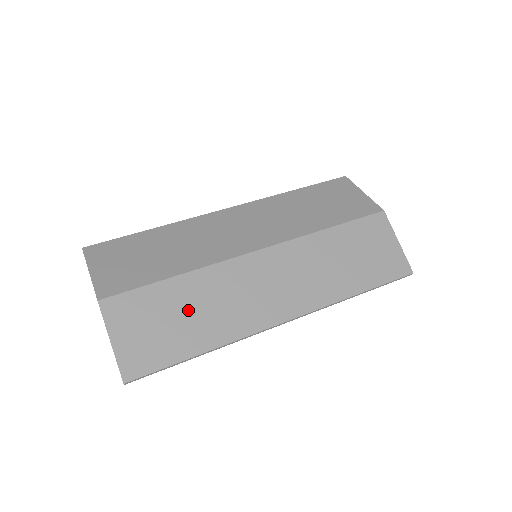
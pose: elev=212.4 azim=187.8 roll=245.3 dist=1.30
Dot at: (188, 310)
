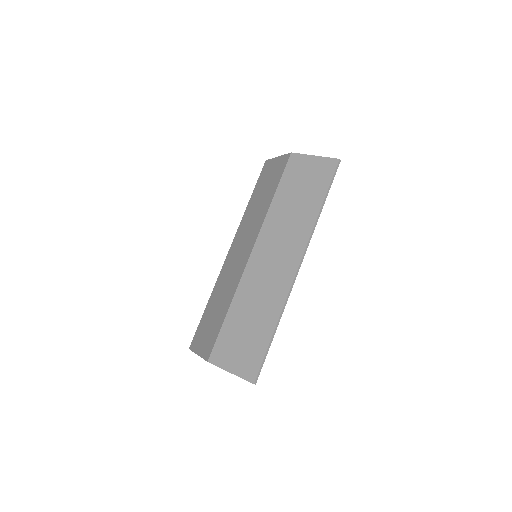
Dot at: (248, 319)
